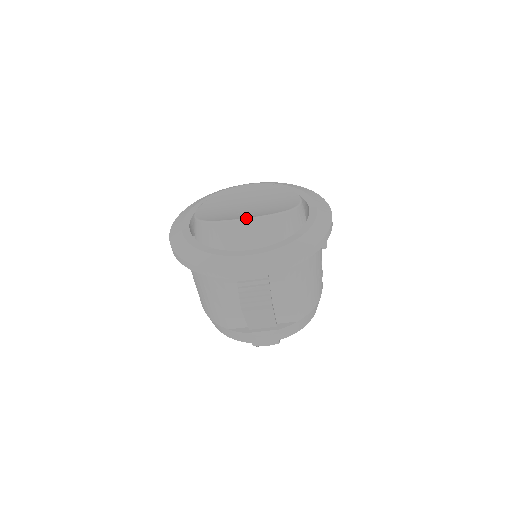
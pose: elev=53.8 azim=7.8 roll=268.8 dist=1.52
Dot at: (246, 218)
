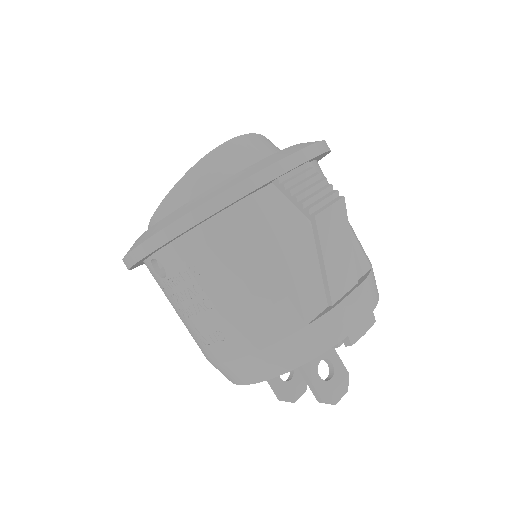
Dot at: (234, 137)
